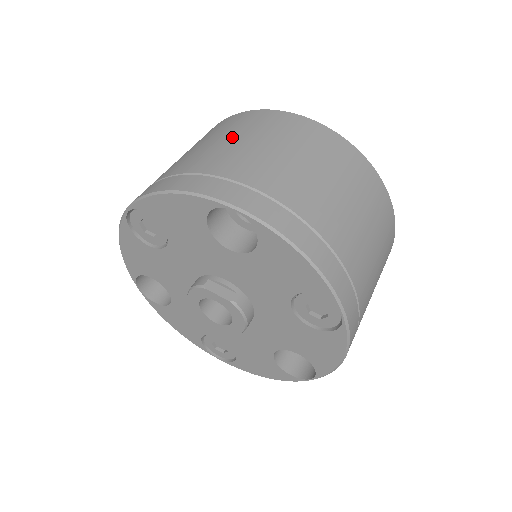
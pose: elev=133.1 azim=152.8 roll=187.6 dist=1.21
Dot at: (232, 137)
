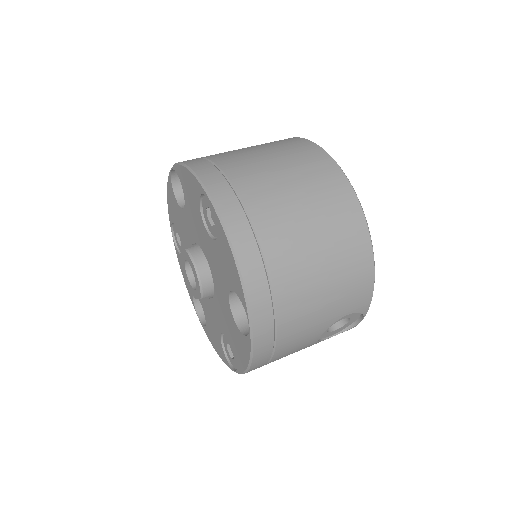
Dot at: occluded
